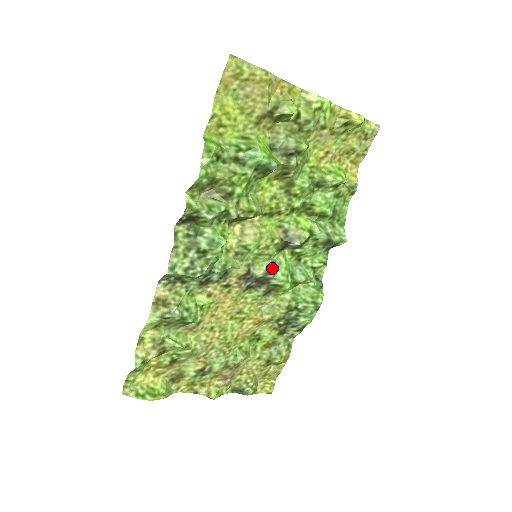
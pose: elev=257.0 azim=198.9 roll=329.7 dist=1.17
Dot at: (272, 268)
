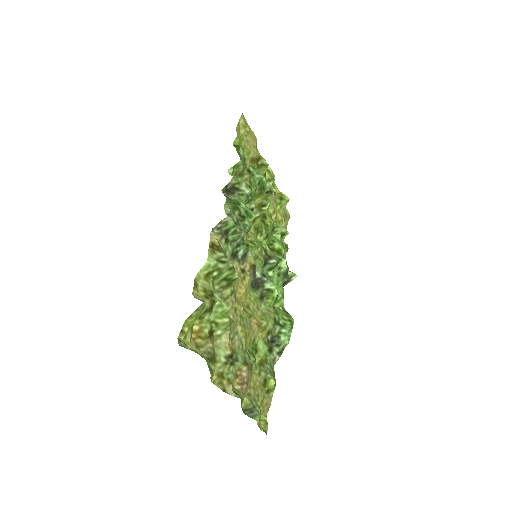
Dot at: occluded
